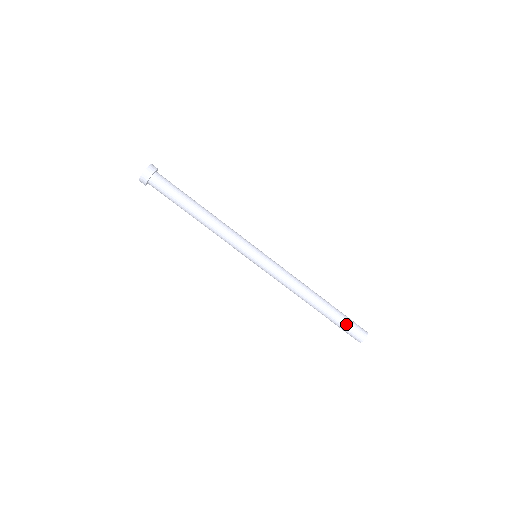
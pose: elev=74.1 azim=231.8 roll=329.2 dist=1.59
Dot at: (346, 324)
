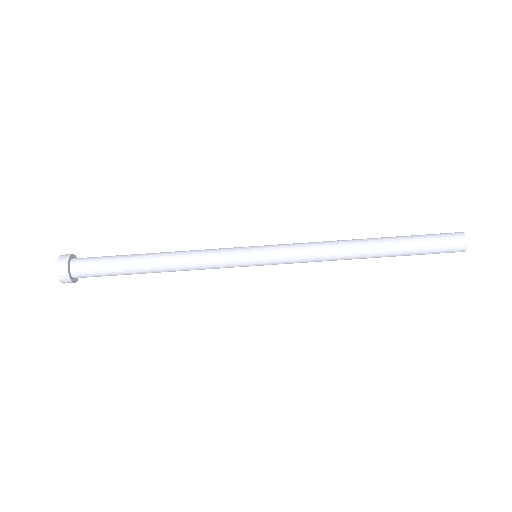
Dot at: (427, 239)
